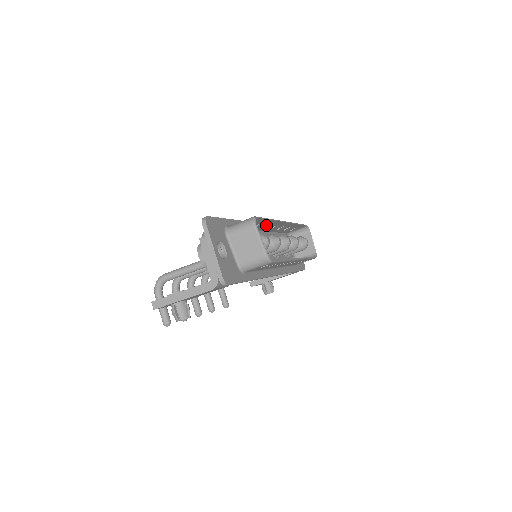
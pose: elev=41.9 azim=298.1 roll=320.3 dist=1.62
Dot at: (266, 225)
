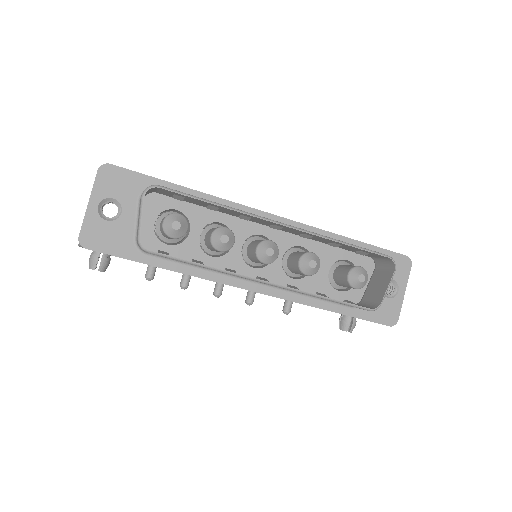
Dot at: (241, 214)
